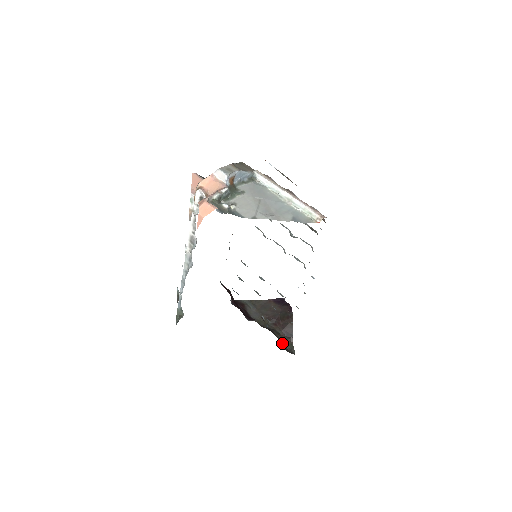
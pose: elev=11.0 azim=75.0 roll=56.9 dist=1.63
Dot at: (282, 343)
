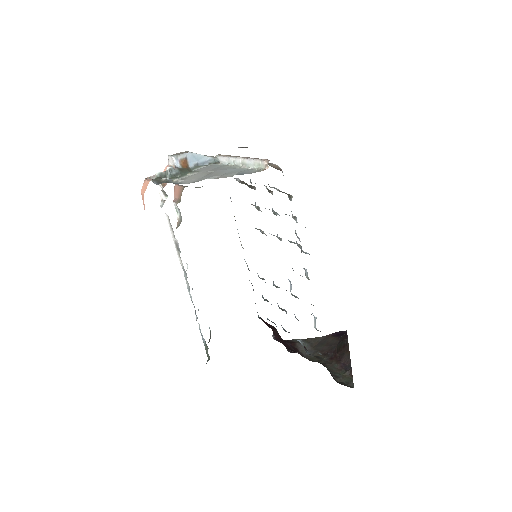
Dot at: (336, 376)
